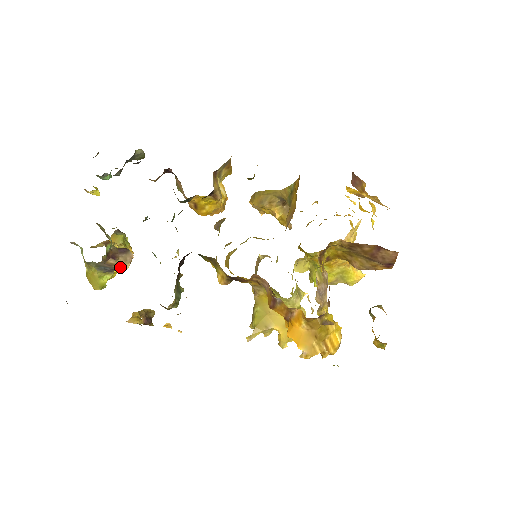
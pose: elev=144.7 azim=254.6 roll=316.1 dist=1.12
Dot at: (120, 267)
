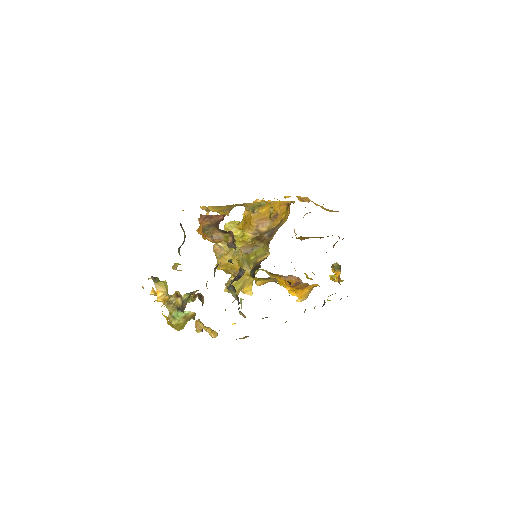
Dot at: occluded
